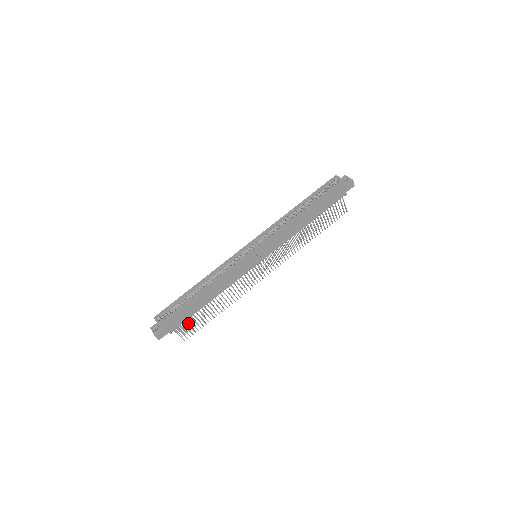
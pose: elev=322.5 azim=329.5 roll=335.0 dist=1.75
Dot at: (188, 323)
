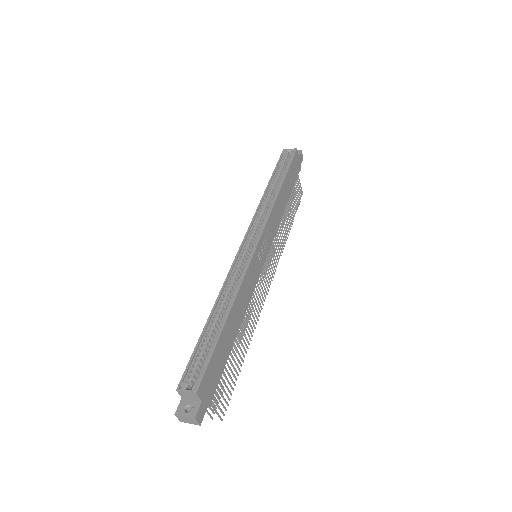
Dot at: occluded
